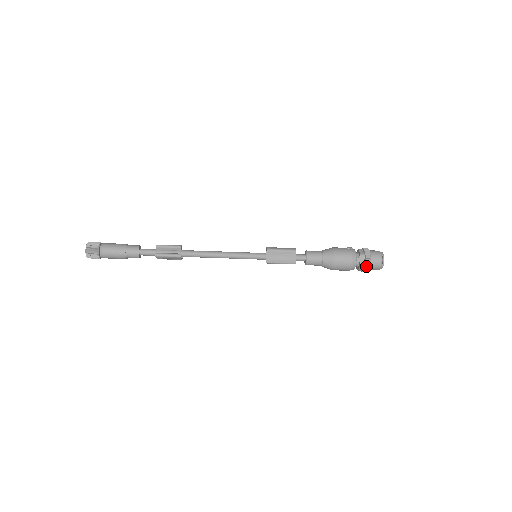
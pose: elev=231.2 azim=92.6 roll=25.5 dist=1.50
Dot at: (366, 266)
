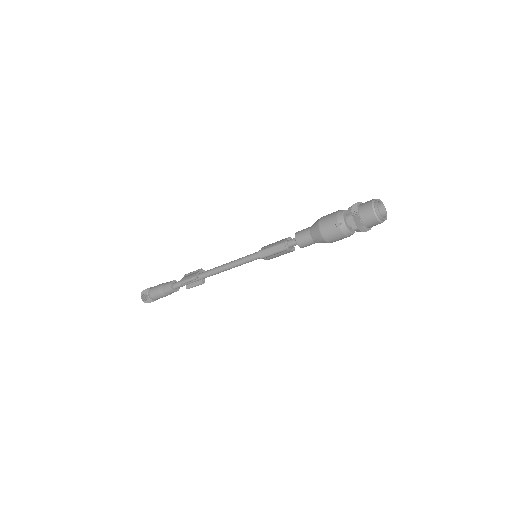
Dot at: occluded
